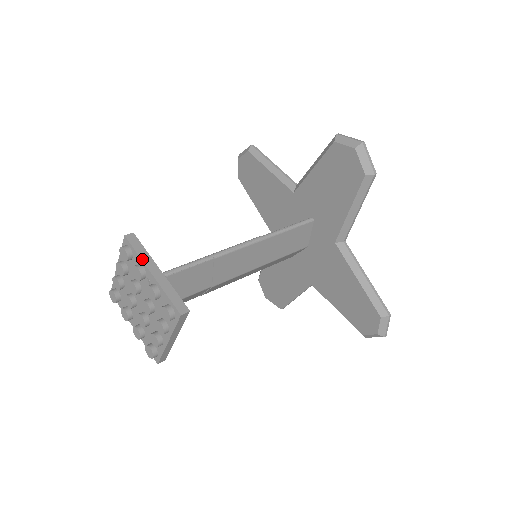
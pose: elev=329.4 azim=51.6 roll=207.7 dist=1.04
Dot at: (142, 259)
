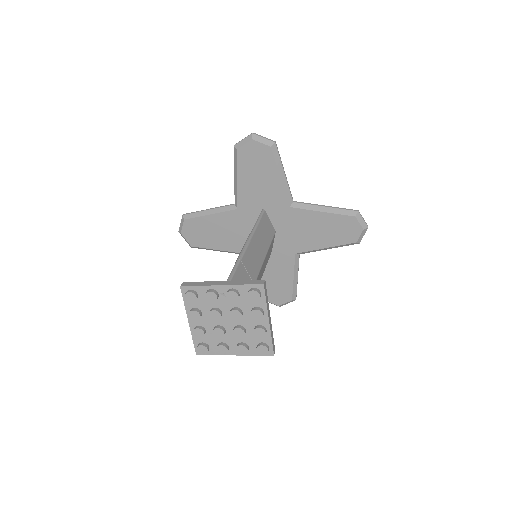
Dot at: (206, 285)
